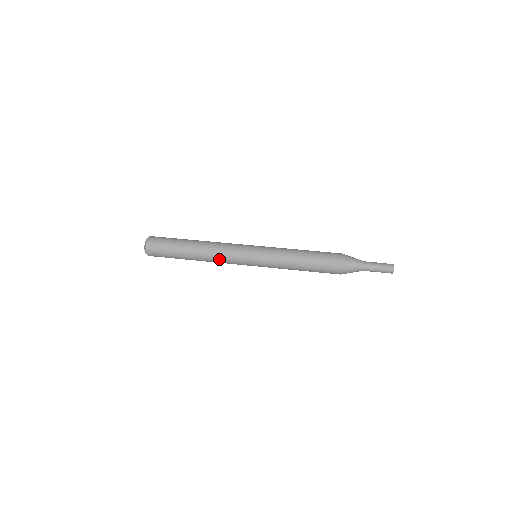
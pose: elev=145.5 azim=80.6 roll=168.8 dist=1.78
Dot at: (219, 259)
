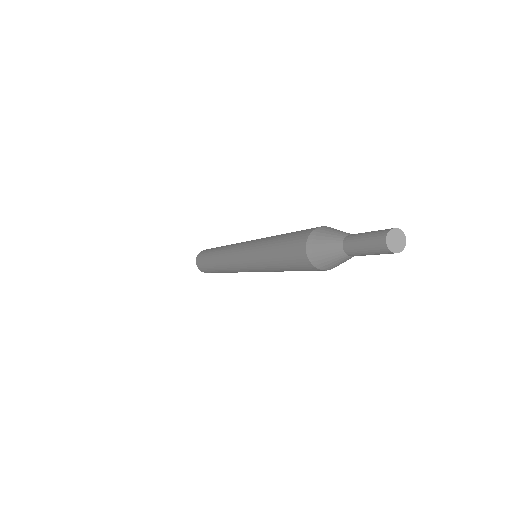
Dot at: (227, 268)
